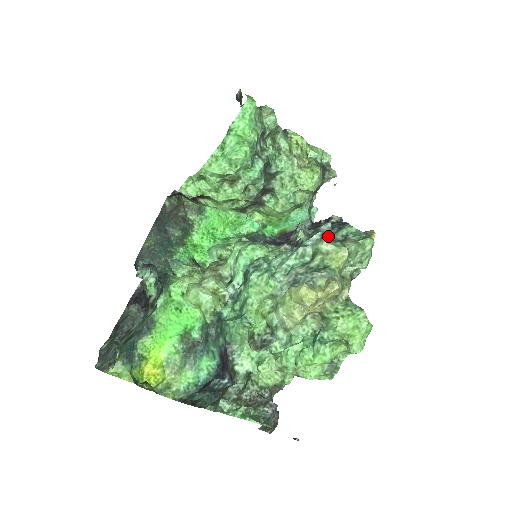
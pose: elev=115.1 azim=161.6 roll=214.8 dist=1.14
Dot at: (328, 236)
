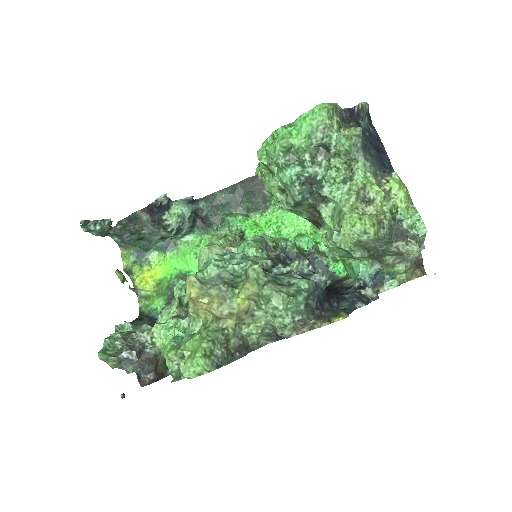
Dot at: (286, 275)
